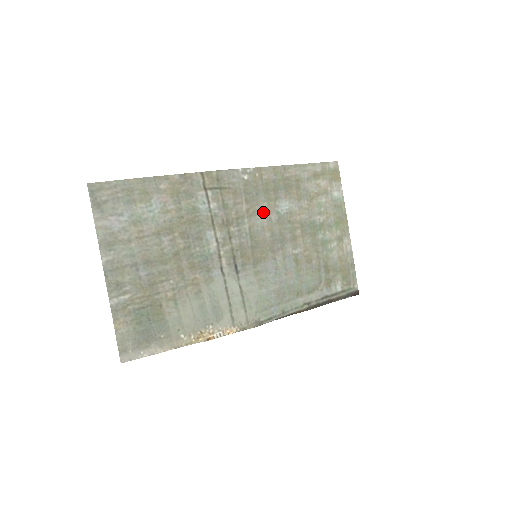
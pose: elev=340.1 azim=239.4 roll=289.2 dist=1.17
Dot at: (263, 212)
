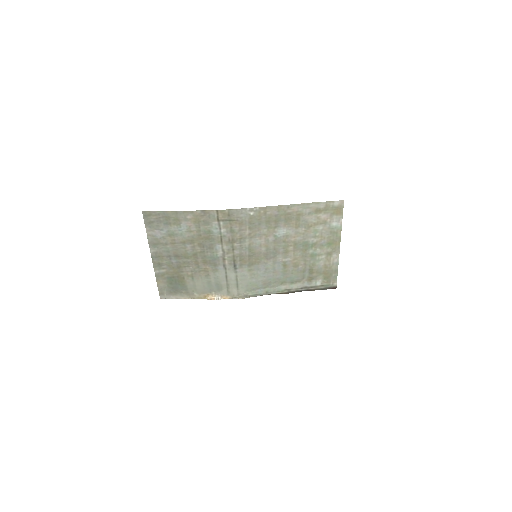
Dot at: (262, 235)
